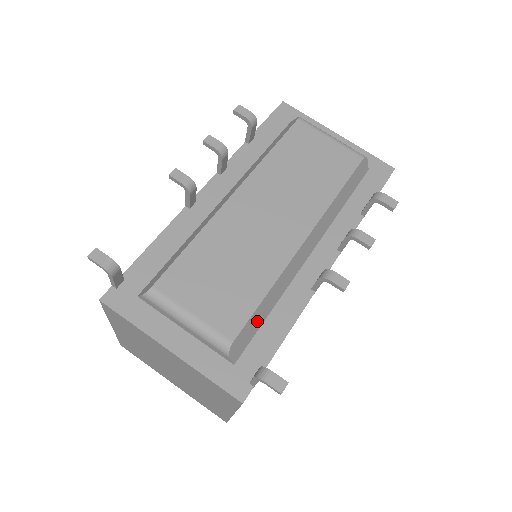
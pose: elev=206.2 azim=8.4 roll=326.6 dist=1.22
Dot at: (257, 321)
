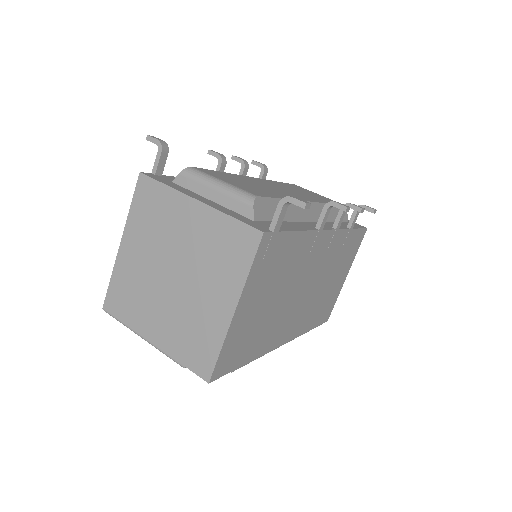
Dot at: (274, 211)
